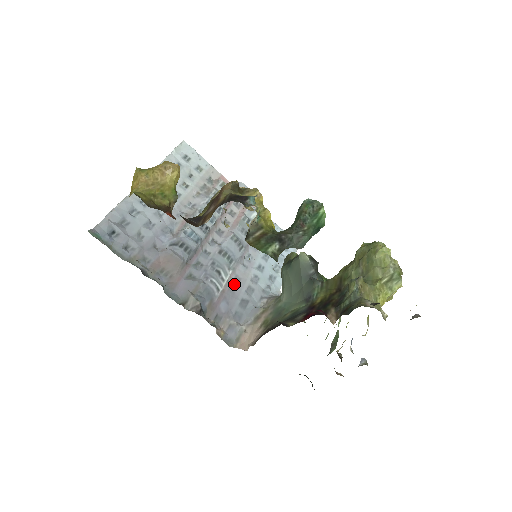
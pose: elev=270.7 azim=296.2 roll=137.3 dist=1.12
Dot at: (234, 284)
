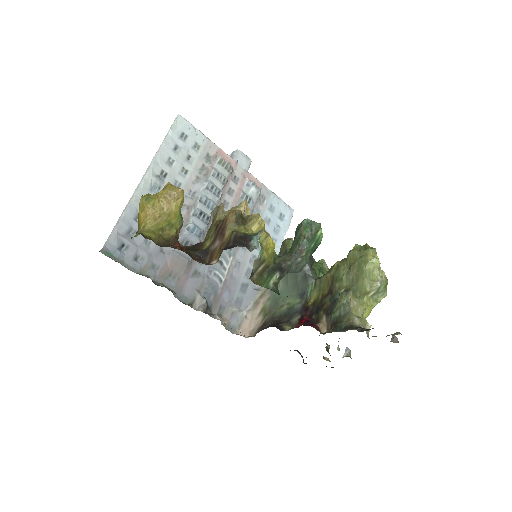
Dot at: (235, 270)
